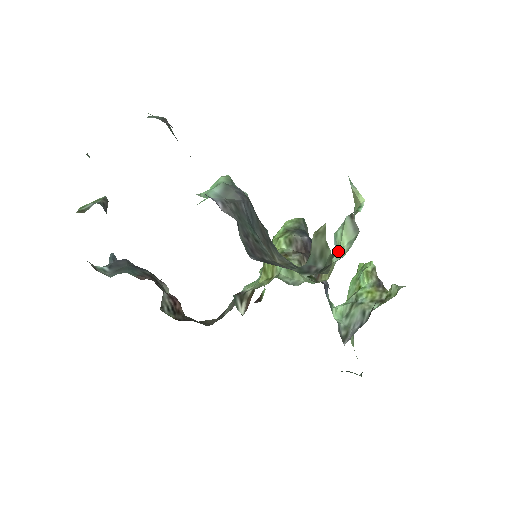
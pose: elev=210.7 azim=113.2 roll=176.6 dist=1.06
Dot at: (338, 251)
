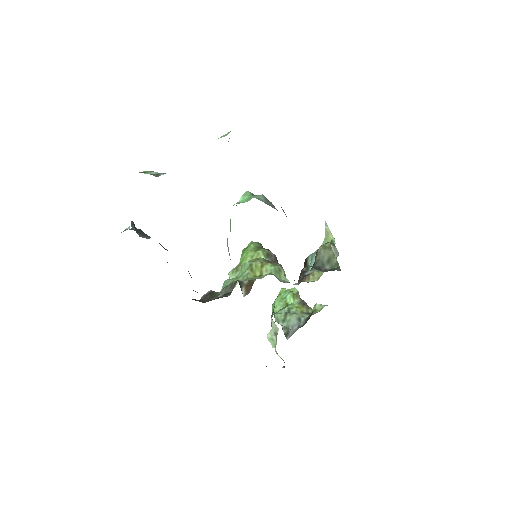
Dot at: occluded
